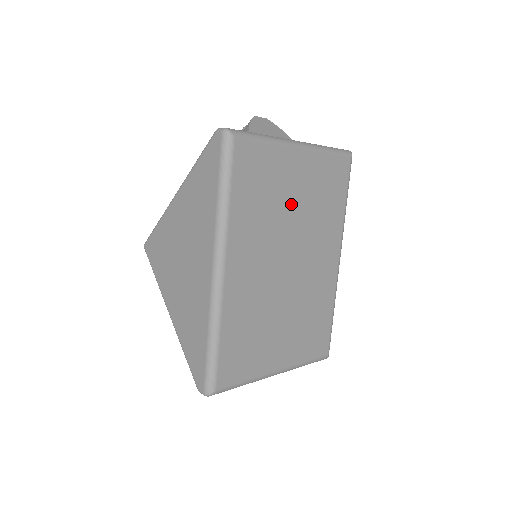
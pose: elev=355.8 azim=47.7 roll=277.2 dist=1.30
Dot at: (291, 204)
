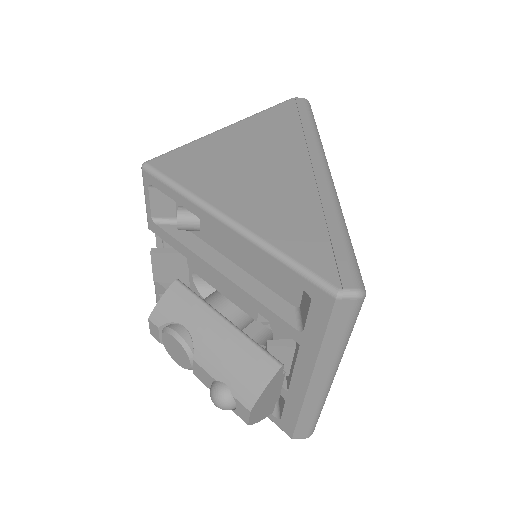
Dot at: occluded
